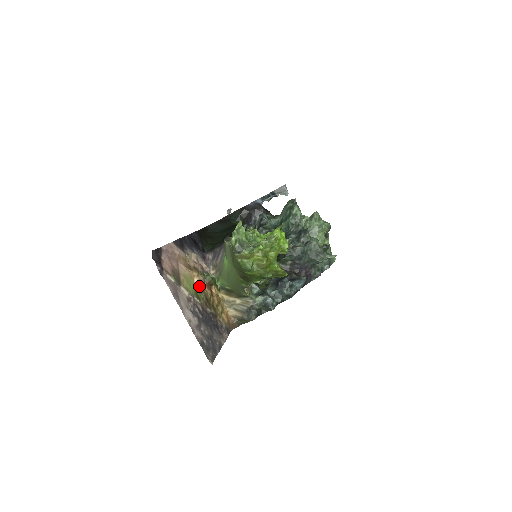
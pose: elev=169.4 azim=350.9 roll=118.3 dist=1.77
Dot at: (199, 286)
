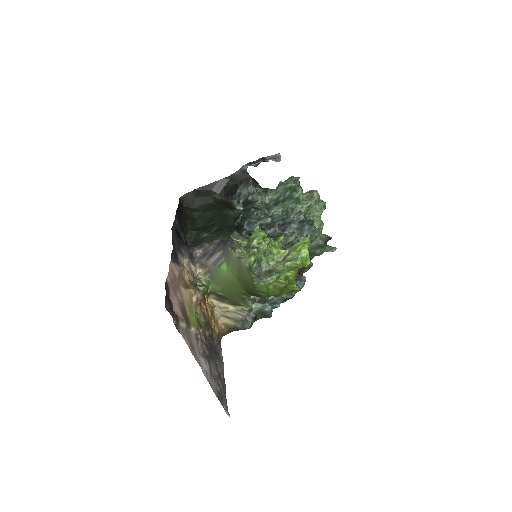
Dot at: (196, 306)
